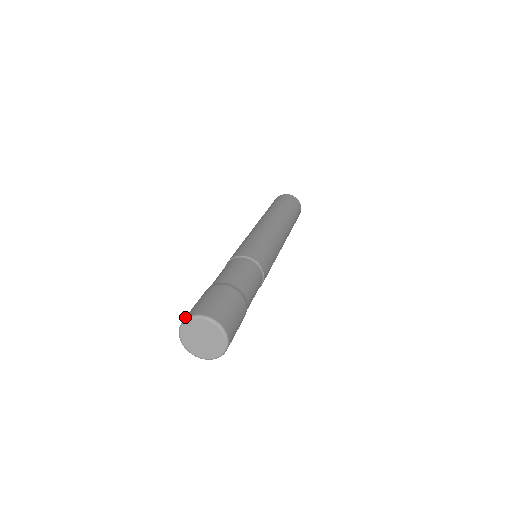
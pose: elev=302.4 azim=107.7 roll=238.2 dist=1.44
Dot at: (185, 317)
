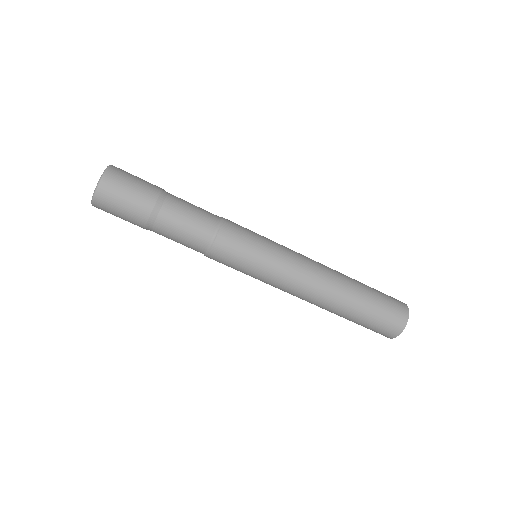
Dot at: occluded
